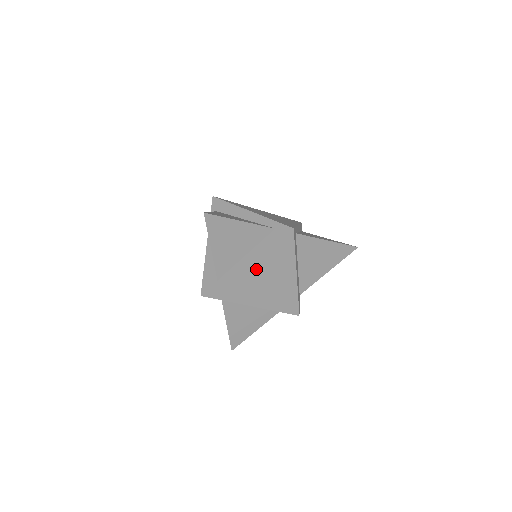
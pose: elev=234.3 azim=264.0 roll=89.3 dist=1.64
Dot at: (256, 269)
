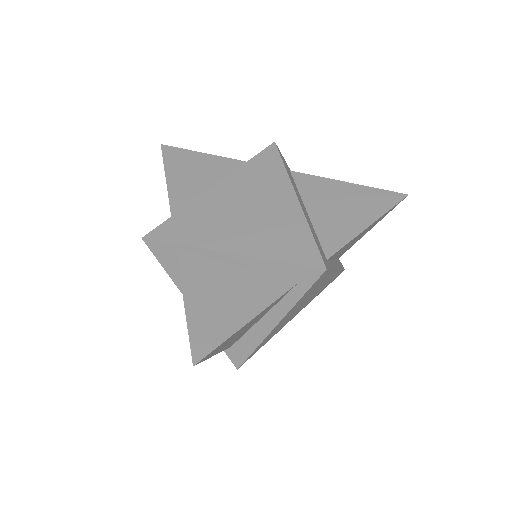
Dot at: (229, 194)
